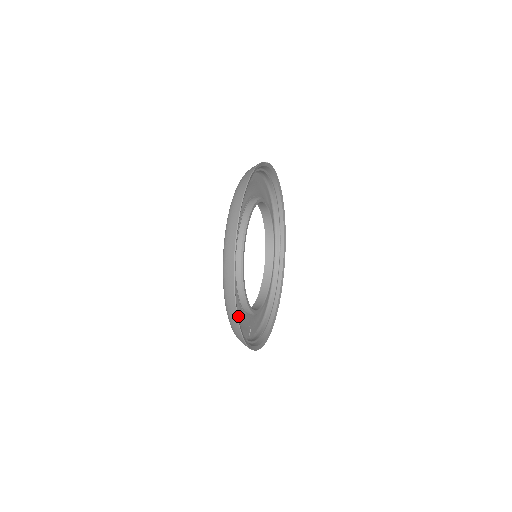
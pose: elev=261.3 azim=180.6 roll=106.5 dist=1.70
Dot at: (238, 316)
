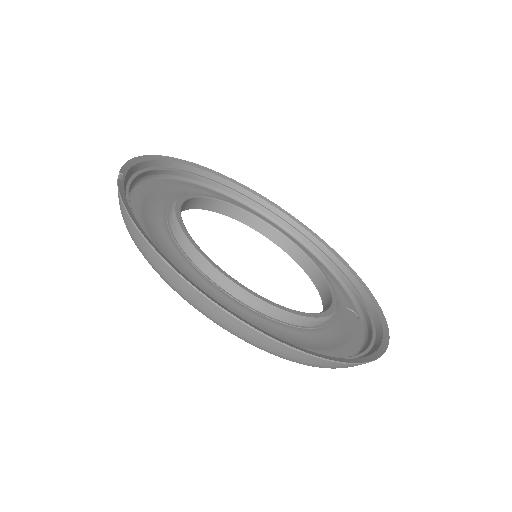
Dot at: (339, 336)
